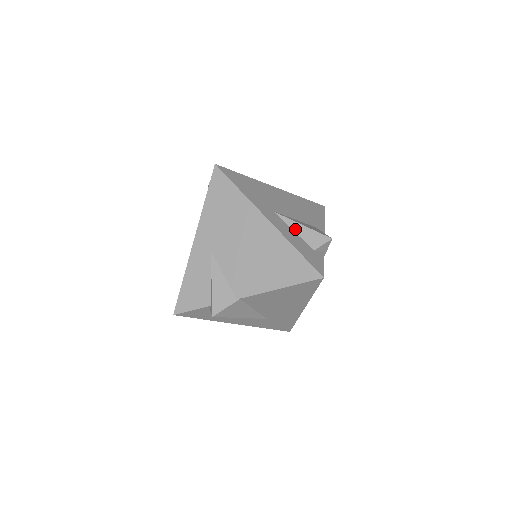
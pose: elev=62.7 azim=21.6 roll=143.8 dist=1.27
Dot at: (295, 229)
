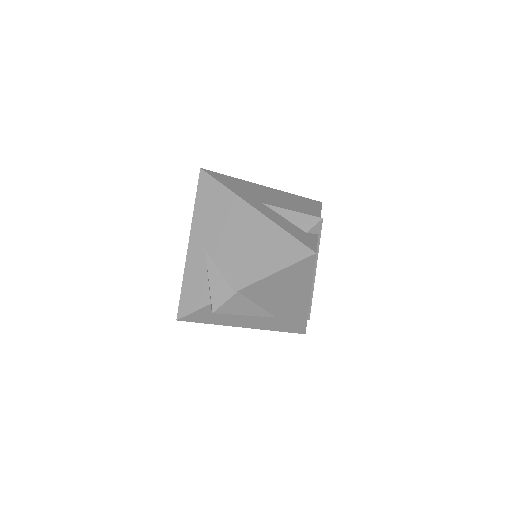
Dot at: (285, 216)
